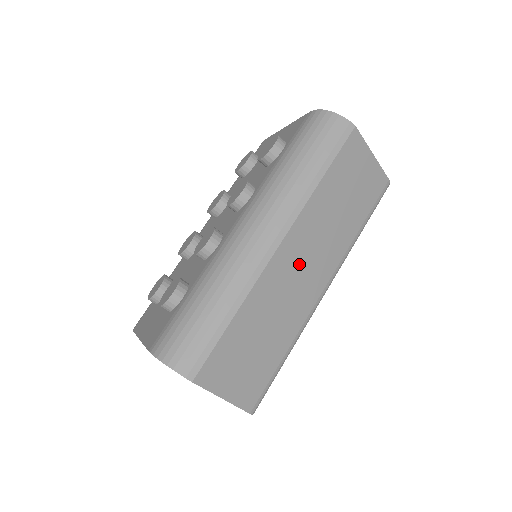
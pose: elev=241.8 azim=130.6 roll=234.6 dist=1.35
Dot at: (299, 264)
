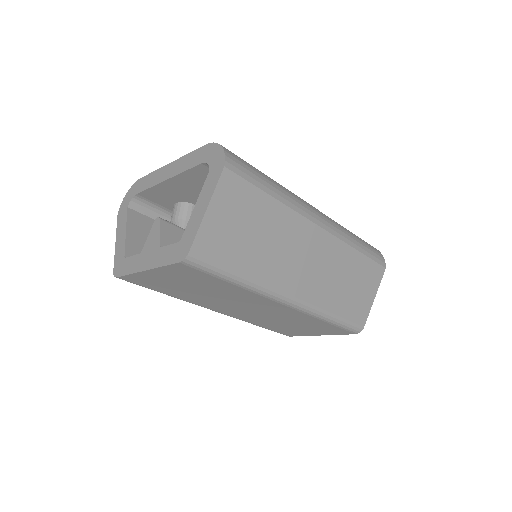
Dot at: (309, 255)
